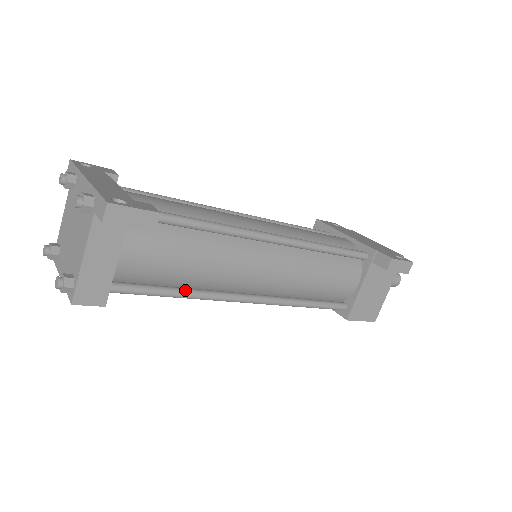
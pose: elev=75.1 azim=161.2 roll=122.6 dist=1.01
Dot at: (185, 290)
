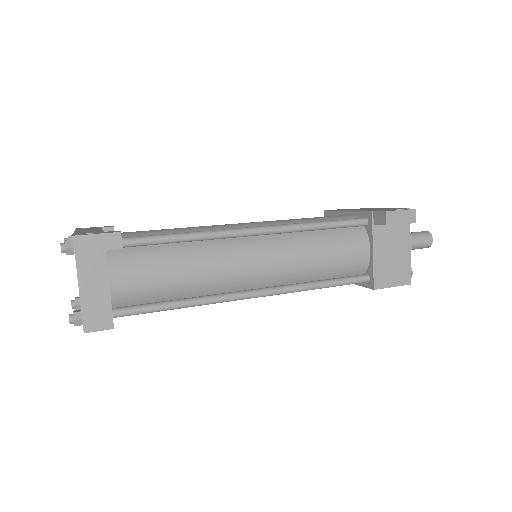
Dot at: (186, 299)
